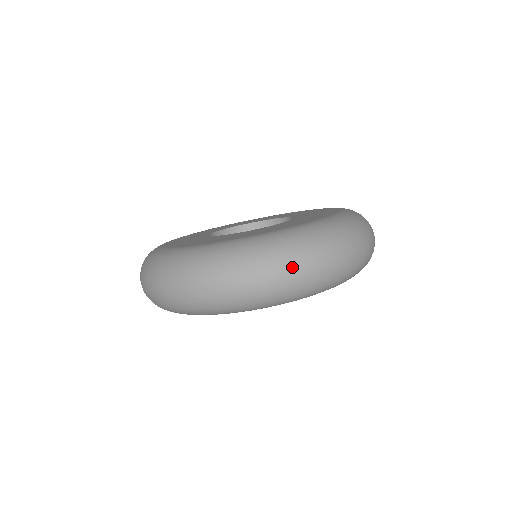
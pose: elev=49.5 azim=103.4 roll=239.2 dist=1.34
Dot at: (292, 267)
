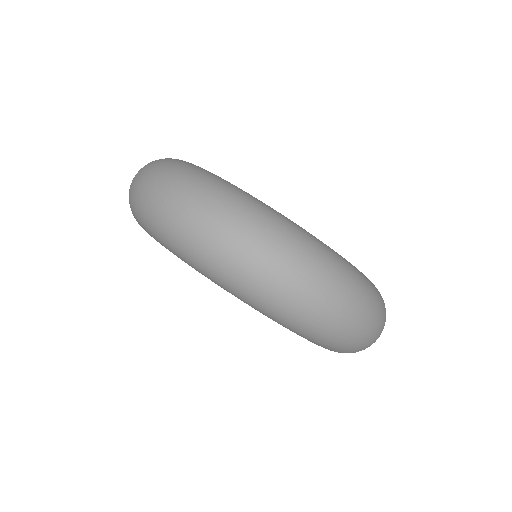
Dot at: (311, 282)
